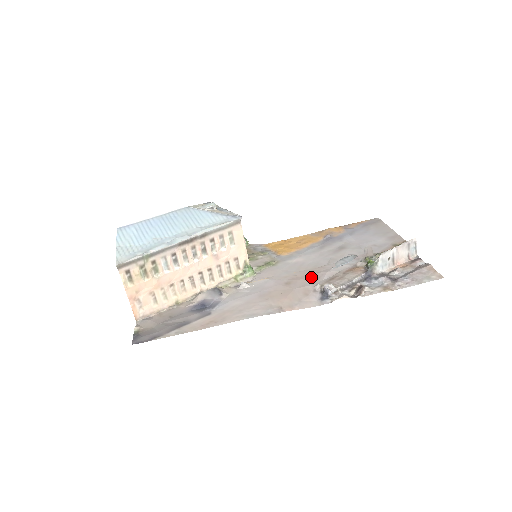
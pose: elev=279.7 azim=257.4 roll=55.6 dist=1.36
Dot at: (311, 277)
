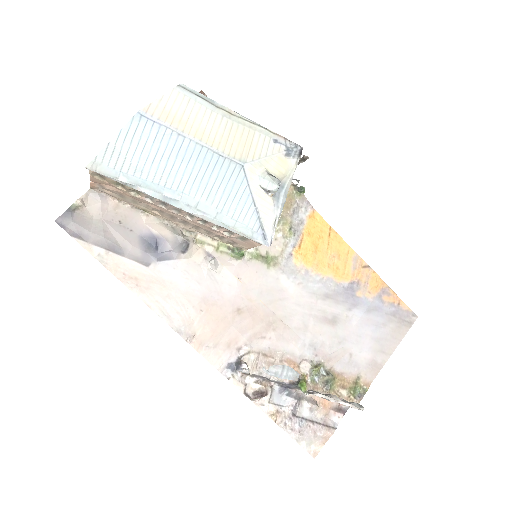
Dot at: (261, 329)
